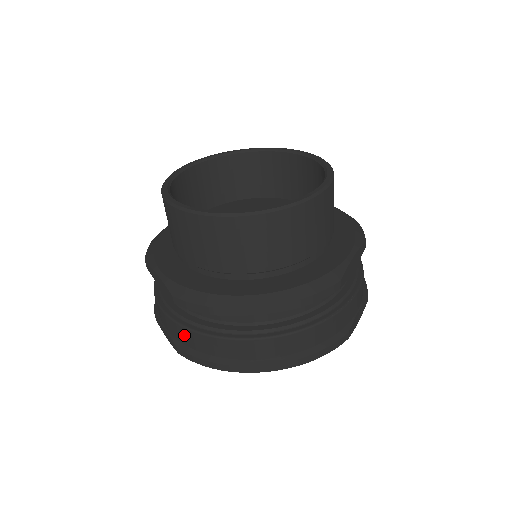
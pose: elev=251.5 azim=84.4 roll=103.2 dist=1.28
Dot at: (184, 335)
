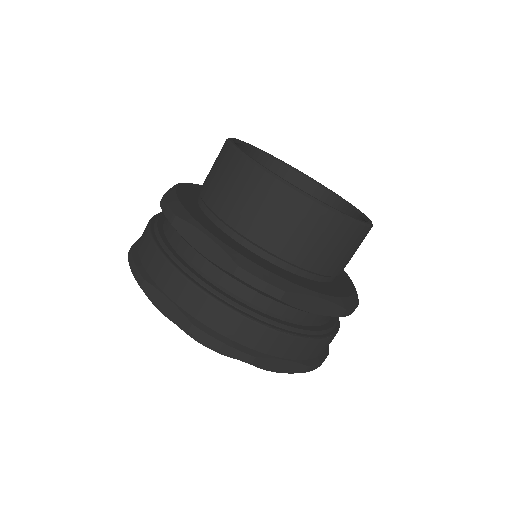
Dot at: (144, 238)
